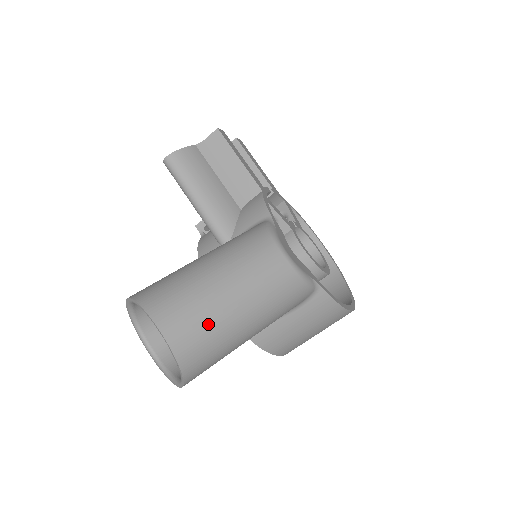
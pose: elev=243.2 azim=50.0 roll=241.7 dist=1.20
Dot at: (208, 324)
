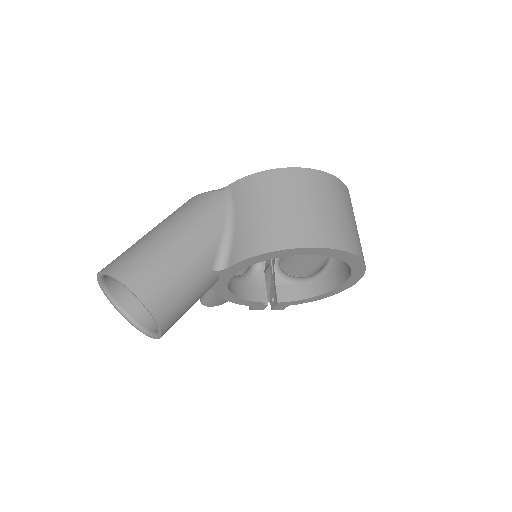
Dot at: occluded
